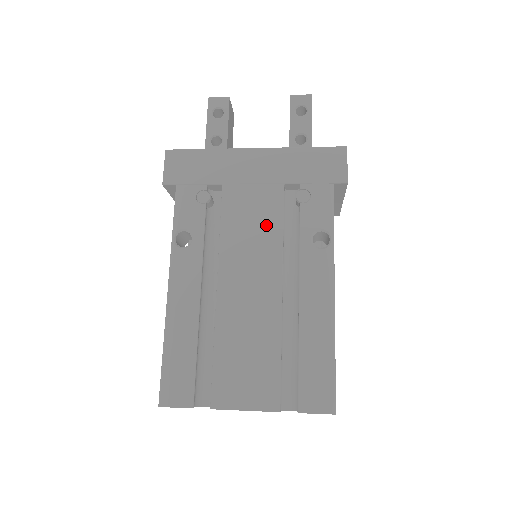
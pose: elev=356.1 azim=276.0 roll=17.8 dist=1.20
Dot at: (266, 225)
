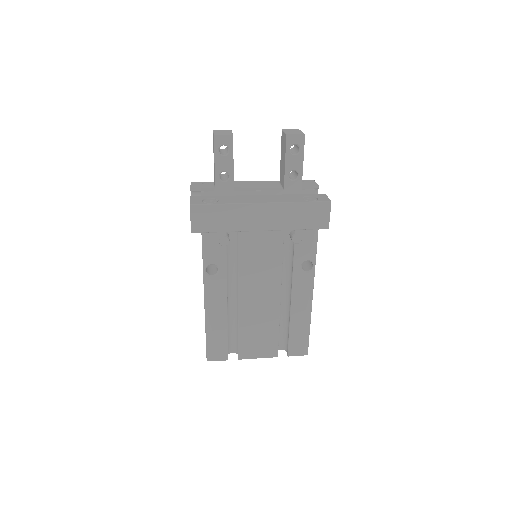
Dot at: (271, 259)
